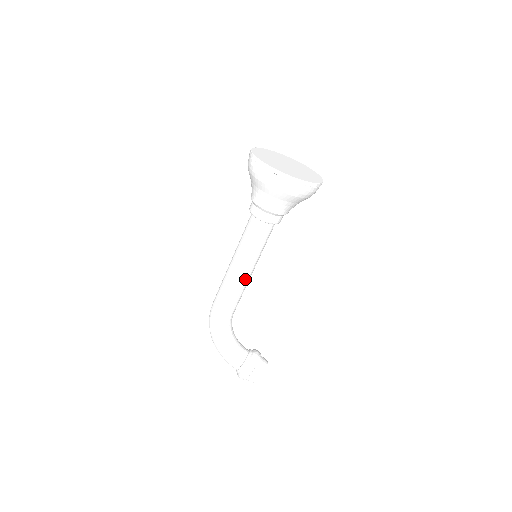
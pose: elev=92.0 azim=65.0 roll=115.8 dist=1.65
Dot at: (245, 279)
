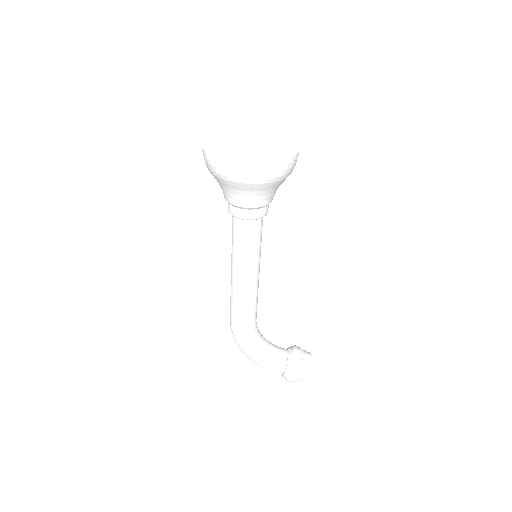
Dot at: (254, 285)
